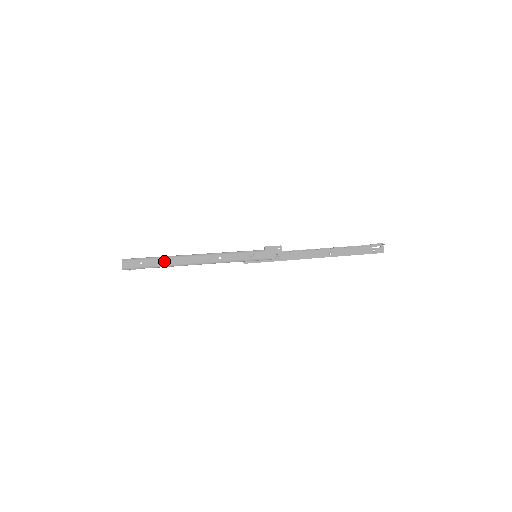
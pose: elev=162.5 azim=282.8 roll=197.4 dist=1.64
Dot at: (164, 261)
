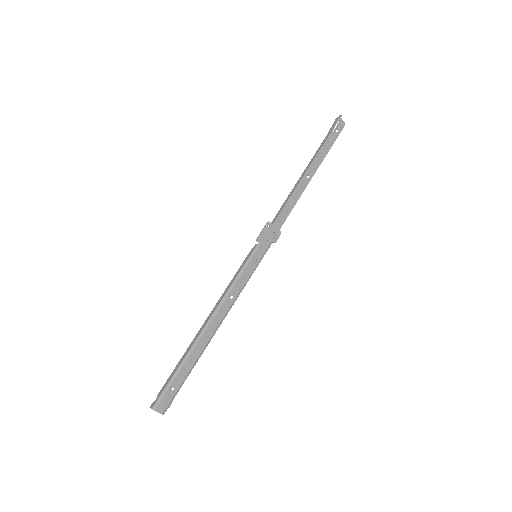
Dot at: (189, 362)
